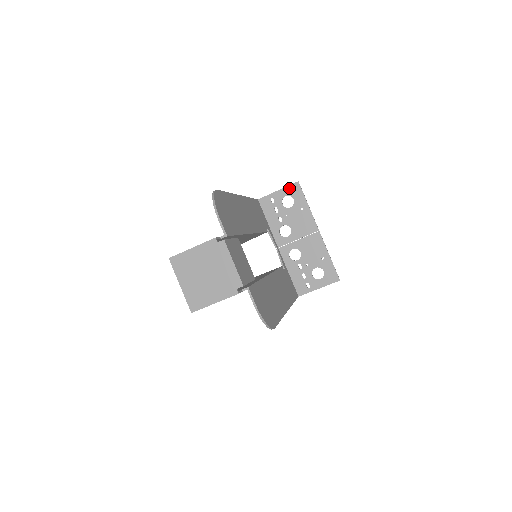
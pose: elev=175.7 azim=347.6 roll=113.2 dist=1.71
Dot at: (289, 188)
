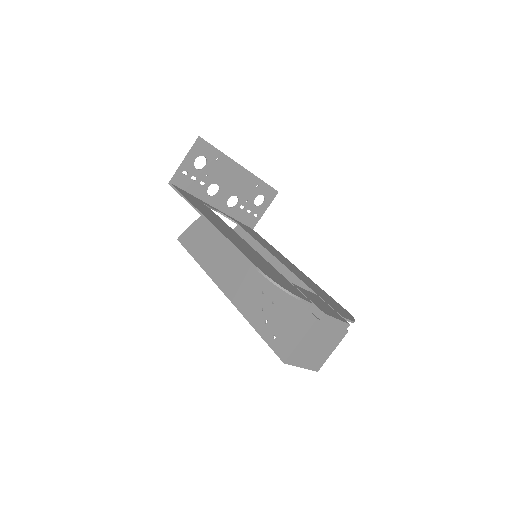
Dot at: (194, 150)
